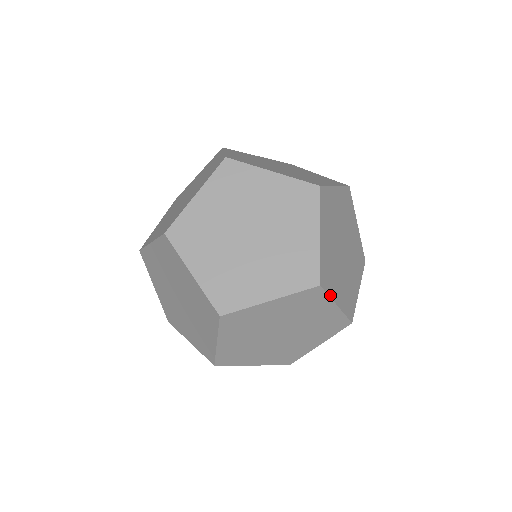
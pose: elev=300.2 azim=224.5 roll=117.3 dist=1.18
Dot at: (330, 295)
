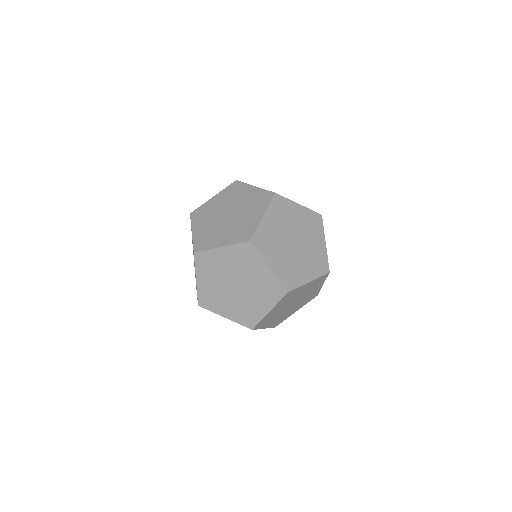
Dot at: occluded
